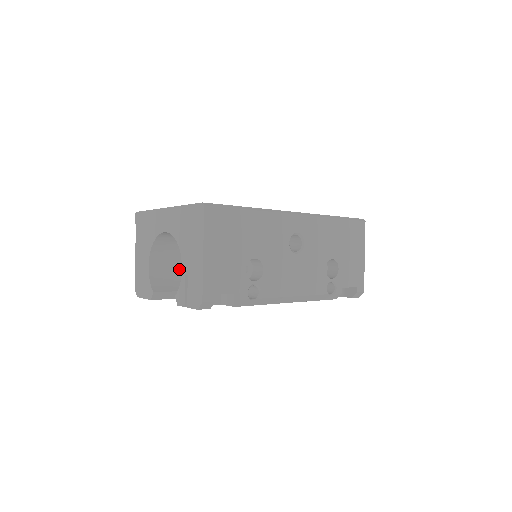
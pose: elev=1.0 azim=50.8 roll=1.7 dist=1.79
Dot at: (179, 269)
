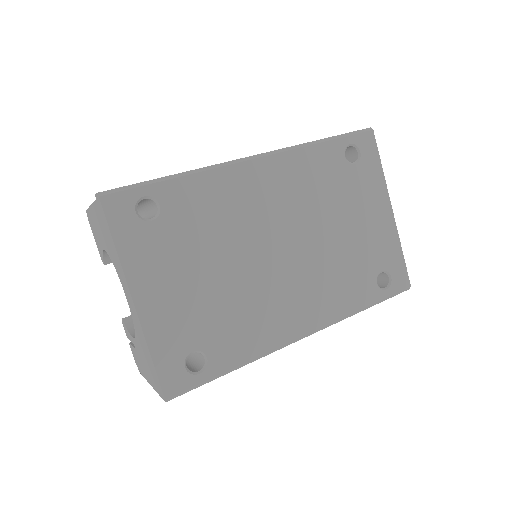
Dot at: occluded
